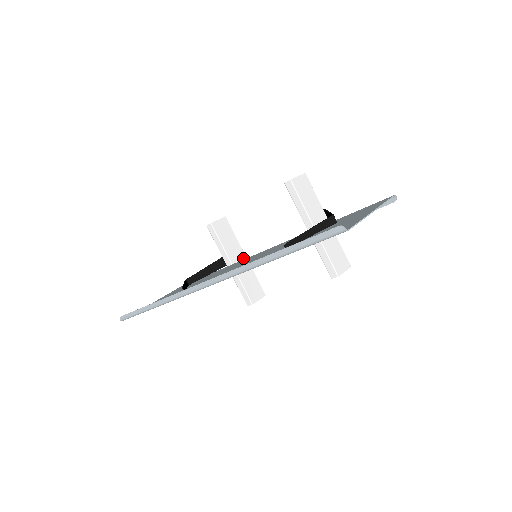
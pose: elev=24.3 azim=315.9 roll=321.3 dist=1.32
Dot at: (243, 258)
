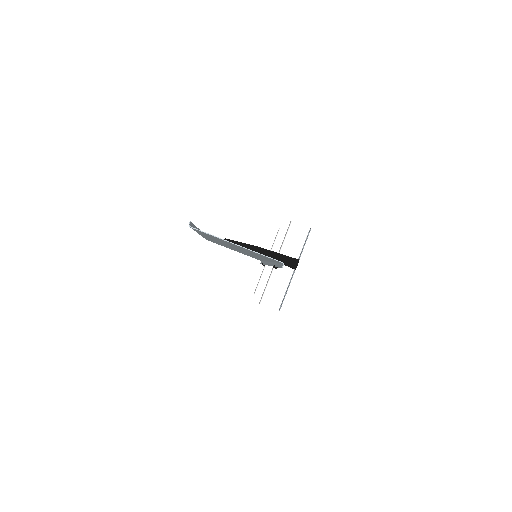
Dot at: occluded
